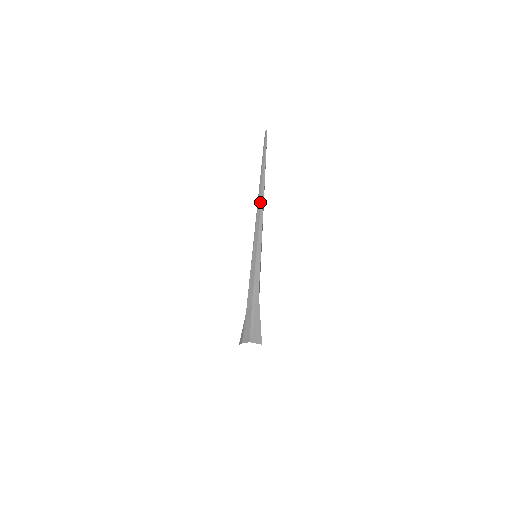
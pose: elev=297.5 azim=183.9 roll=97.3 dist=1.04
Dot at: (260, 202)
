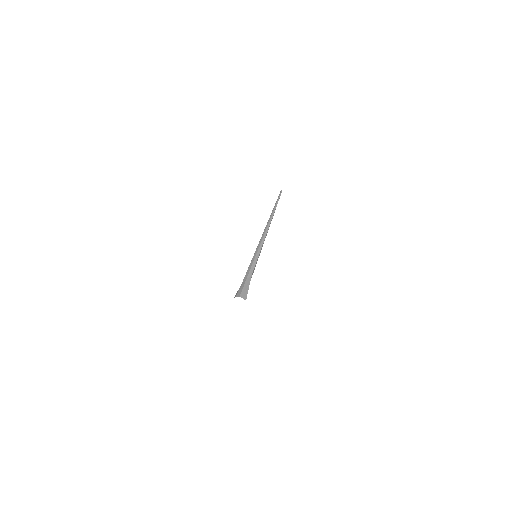
Dot at: (266, 228)
